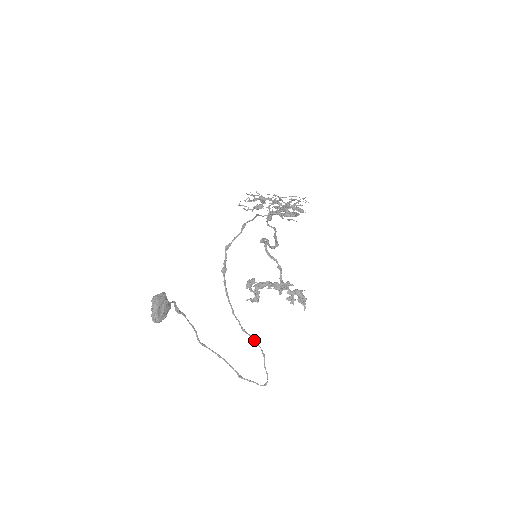
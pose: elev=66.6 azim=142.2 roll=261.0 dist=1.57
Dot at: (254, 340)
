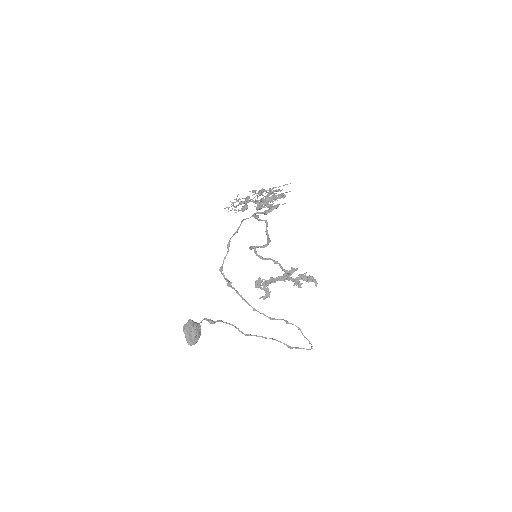
Dot at: (285, 321)
